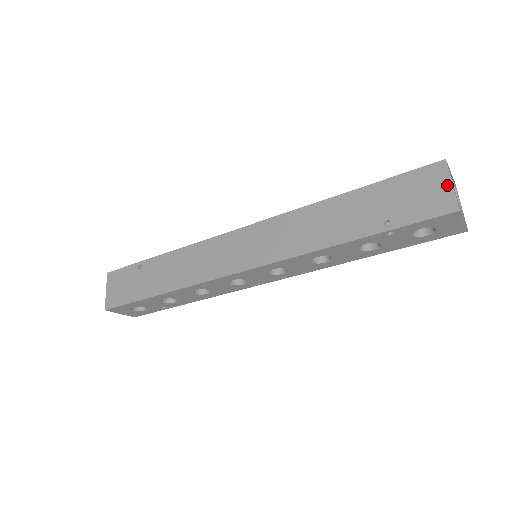
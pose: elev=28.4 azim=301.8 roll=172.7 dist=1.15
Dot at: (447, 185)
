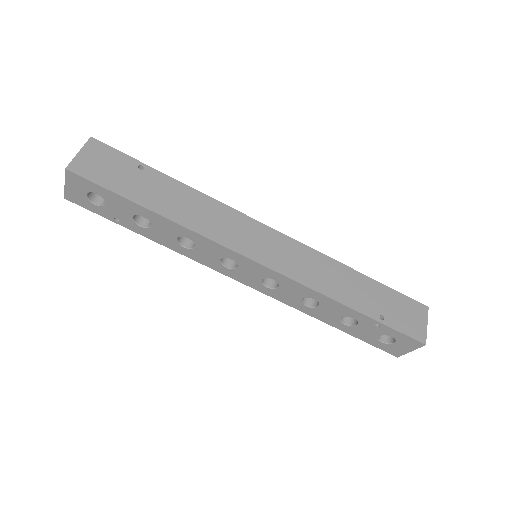
Dot at: (425, 323)
